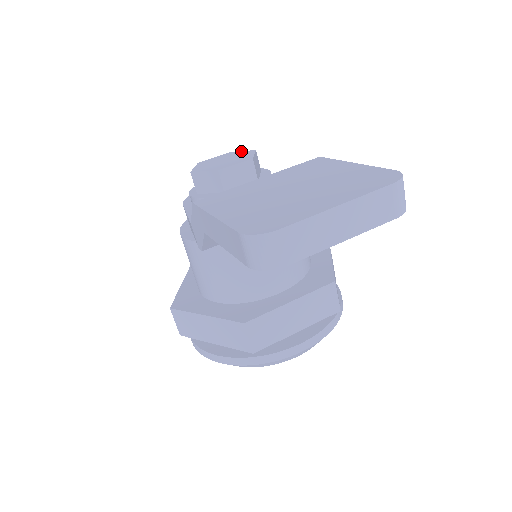
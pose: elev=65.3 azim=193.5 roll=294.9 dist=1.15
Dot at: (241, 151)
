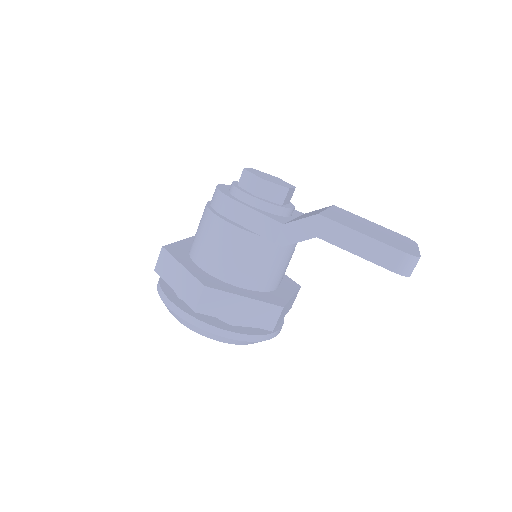
Dot at: occluded
